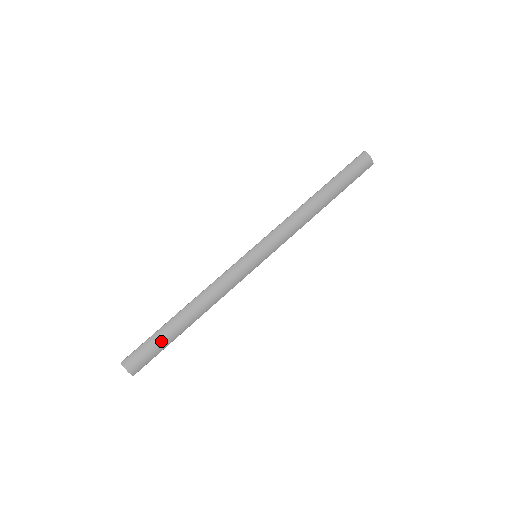
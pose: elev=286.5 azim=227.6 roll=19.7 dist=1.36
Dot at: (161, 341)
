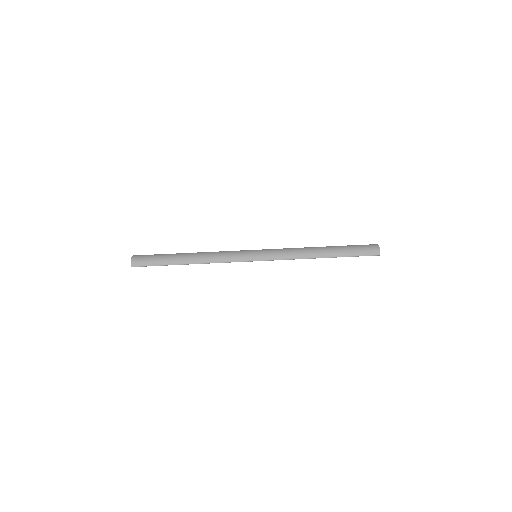
Dot at: (162, 259)
